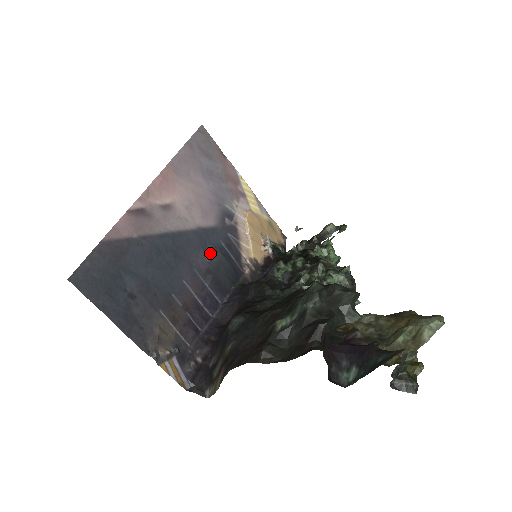
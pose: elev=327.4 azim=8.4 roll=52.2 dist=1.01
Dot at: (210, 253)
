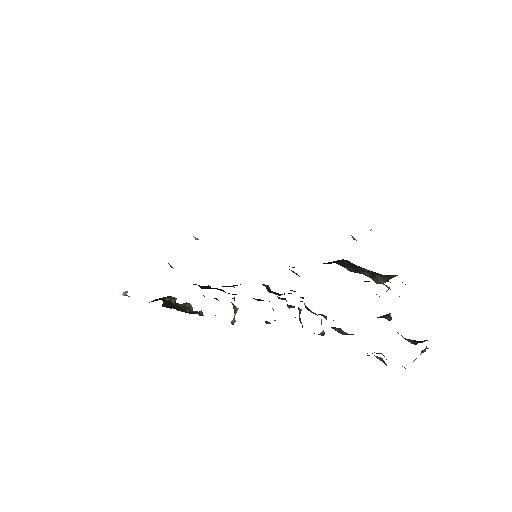
Dot at: occluded
